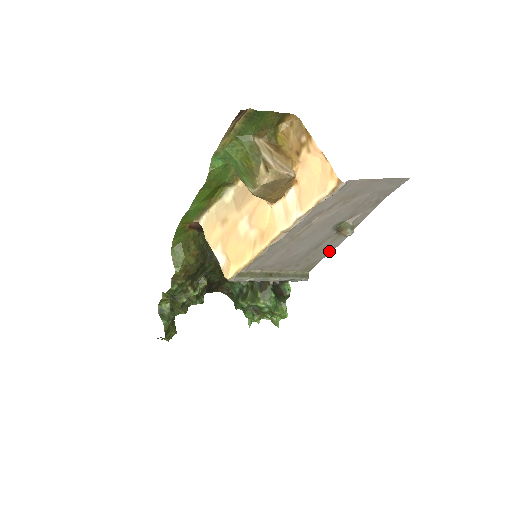
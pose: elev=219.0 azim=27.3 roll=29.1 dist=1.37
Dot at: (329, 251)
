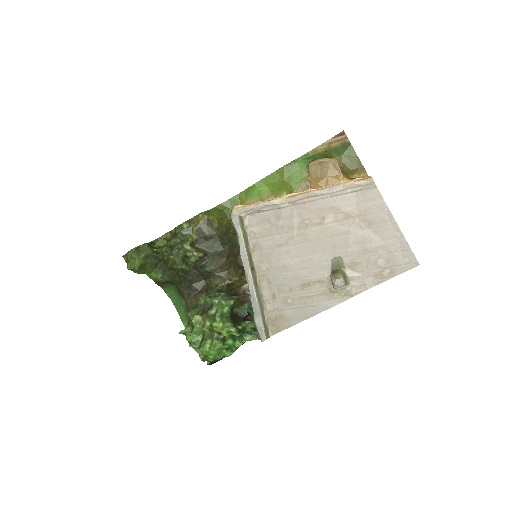
Dot at: (307, 314)
